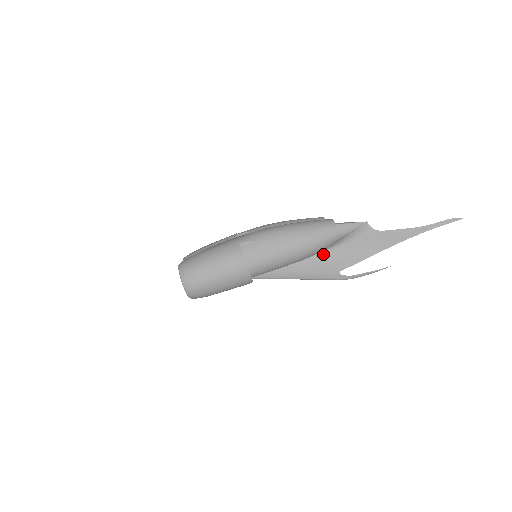
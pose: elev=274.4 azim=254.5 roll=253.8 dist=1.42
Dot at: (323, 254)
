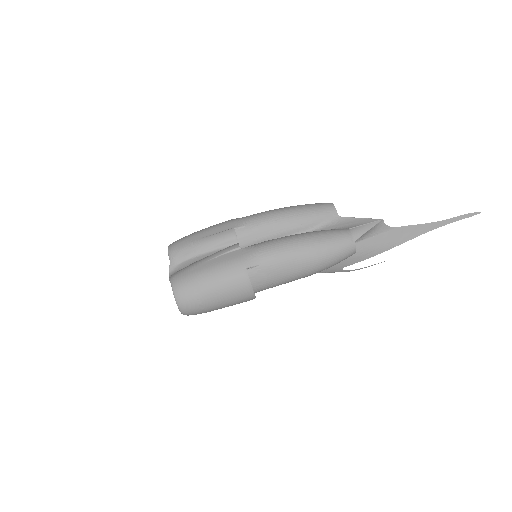
Dot at: occluded
